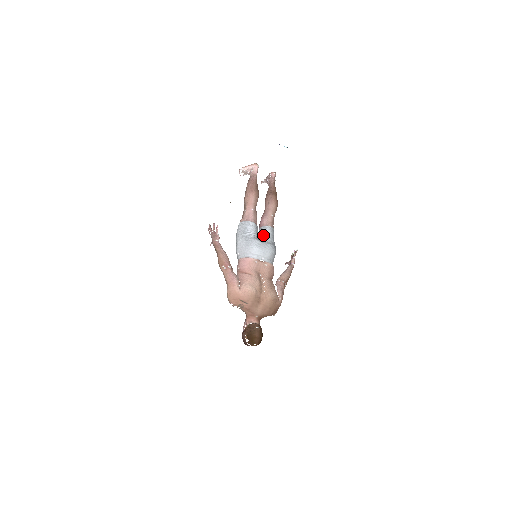
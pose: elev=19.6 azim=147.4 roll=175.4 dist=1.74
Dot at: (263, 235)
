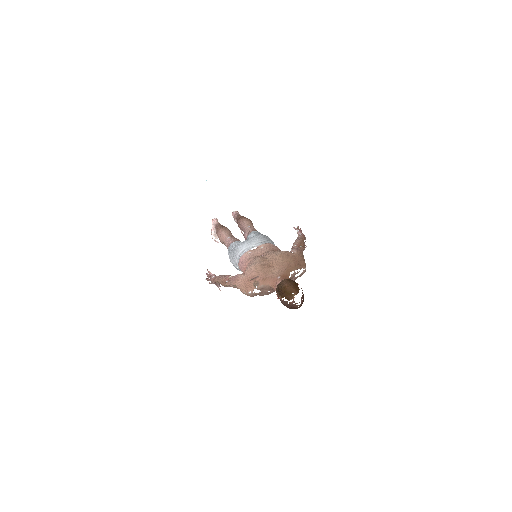
Dot at: occluded
